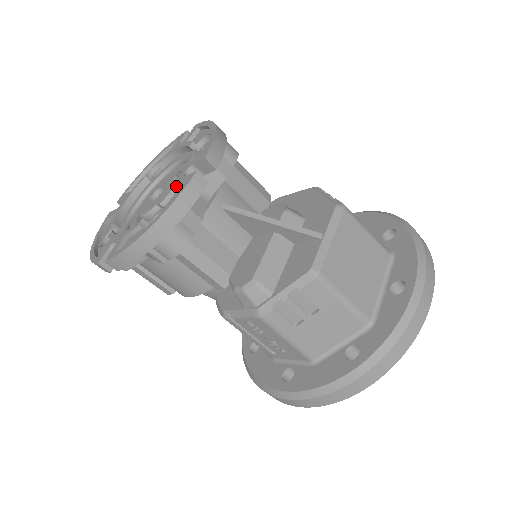
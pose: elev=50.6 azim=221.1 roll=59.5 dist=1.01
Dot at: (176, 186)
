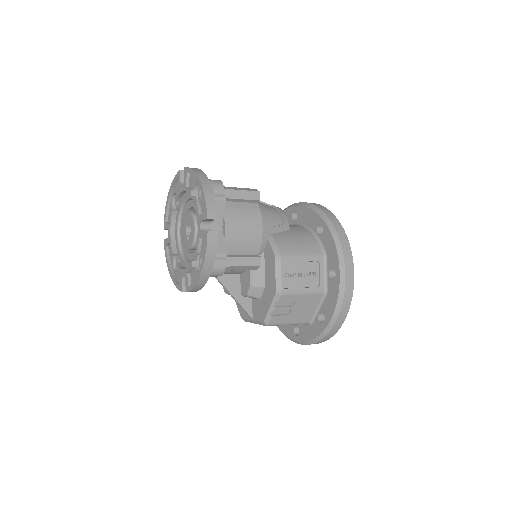
Dot at: (181, 272)
